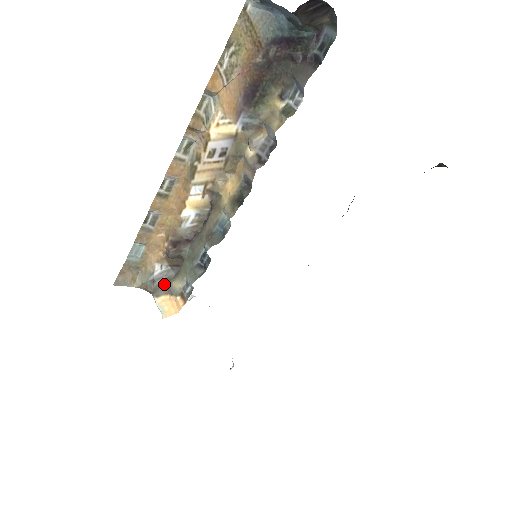
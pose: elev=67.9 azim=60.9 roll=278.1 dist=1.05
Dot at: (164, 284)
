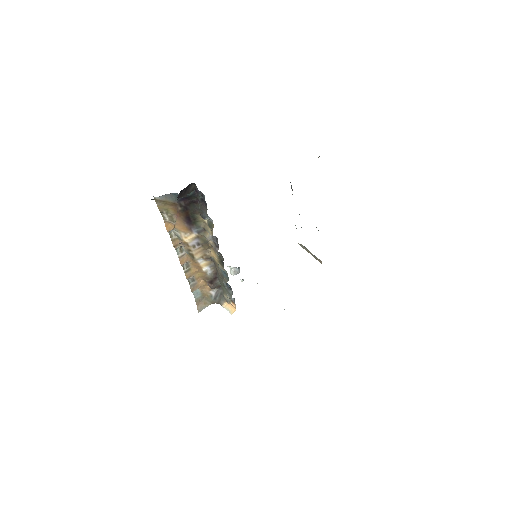
Dot at: (221, 297)
